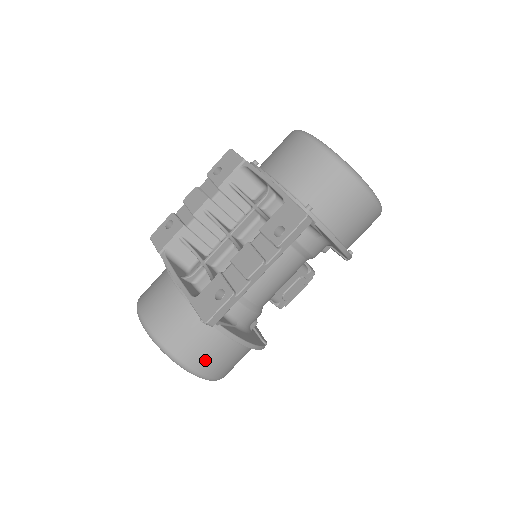
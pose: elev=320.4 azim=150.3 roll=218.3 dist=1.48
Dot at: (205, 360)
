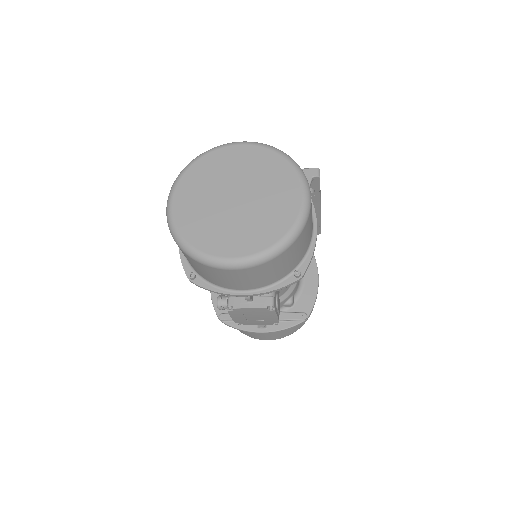
Dot at: occluded
